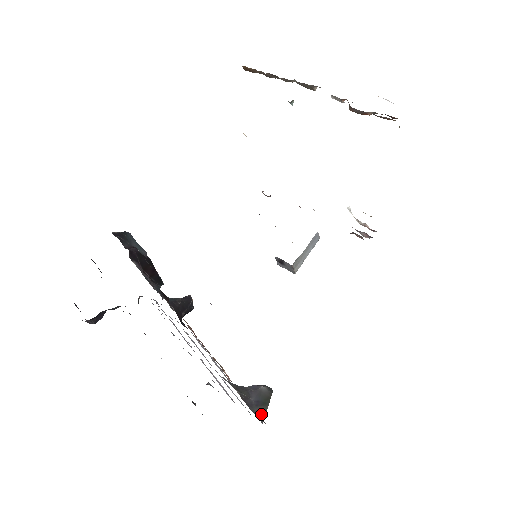
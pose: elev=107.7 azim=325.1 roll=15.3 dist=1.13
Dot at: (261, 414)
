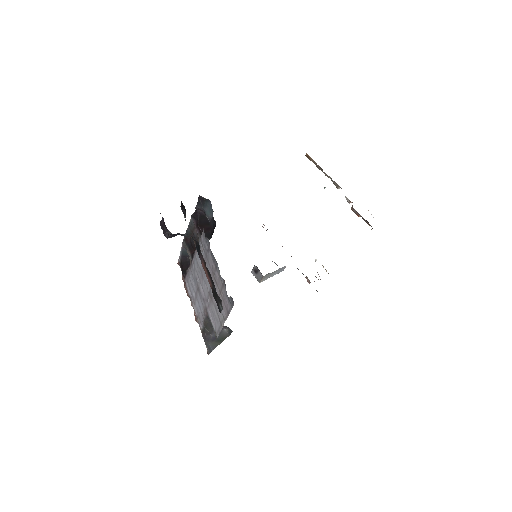
Dot at: (212, 347)
